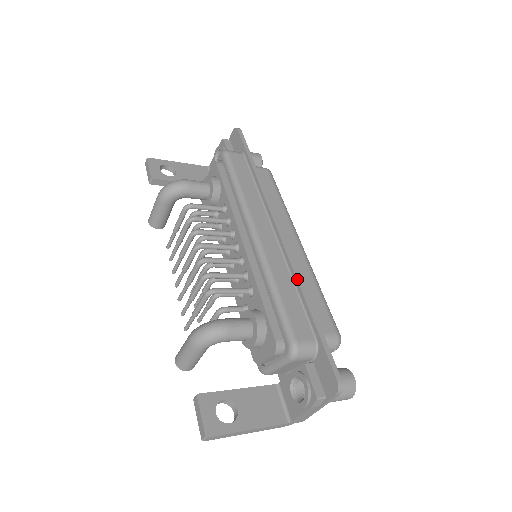
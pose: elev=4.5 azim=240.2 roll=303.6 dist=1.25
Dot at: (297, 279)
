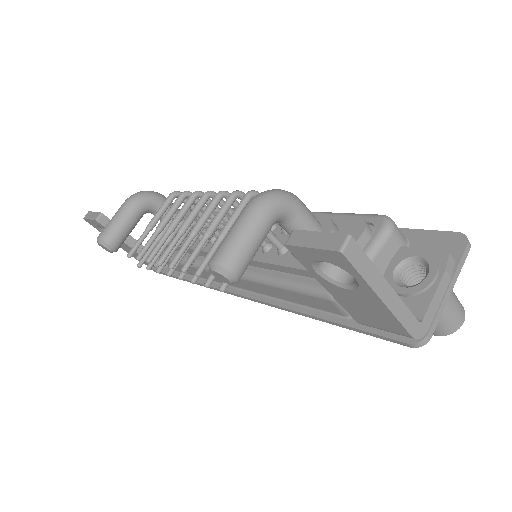
Dot at: occluded
